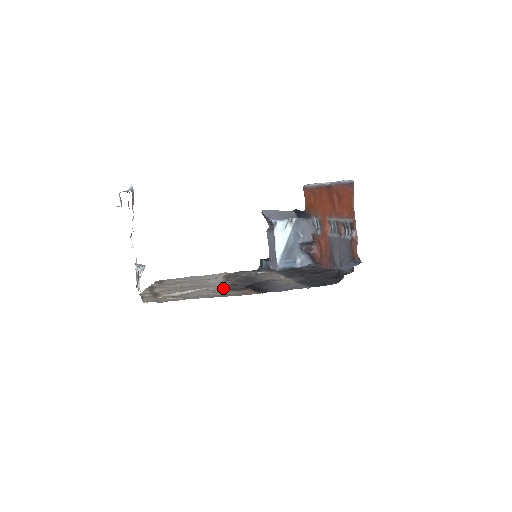
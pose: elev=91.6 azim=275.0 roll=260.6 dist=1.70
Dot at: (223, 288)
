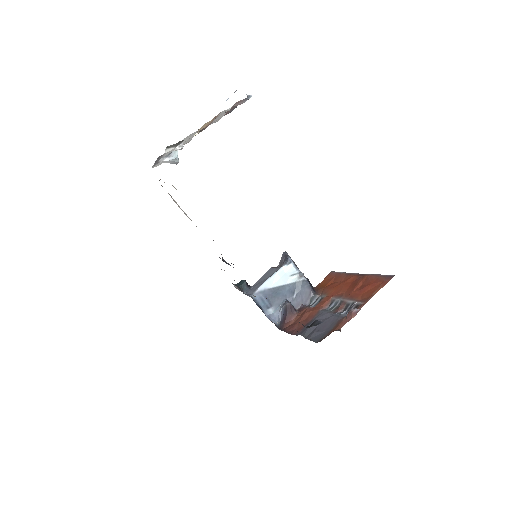
Dot at: occluded
